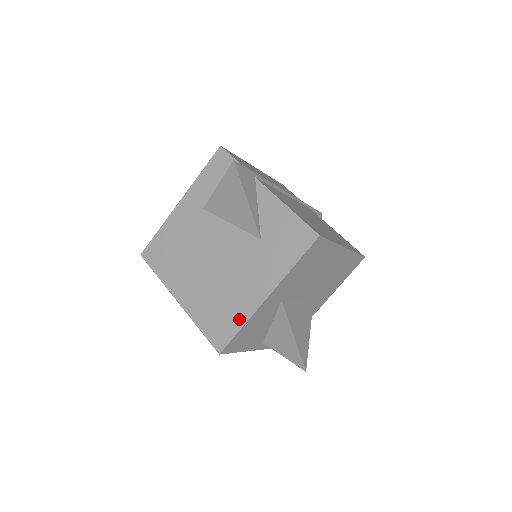
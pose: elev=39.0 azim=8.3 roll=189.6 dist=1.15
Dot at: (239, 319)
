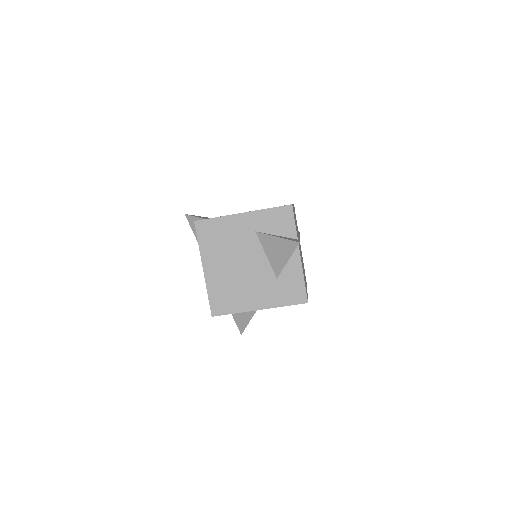
Dot at: (236, 308)
